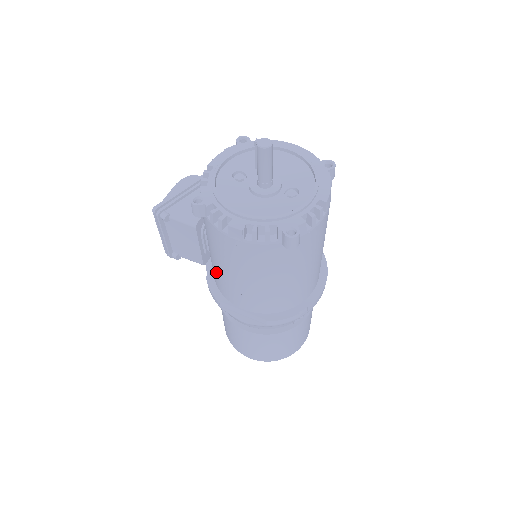
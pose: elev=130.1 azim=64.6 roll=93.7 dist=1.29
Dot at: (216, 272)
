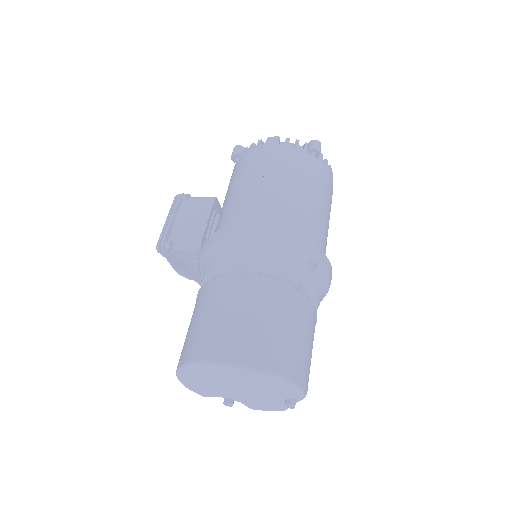
Dot at: (228, 211)
